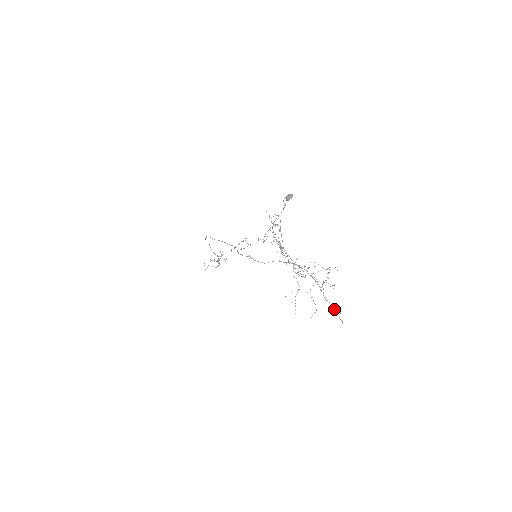
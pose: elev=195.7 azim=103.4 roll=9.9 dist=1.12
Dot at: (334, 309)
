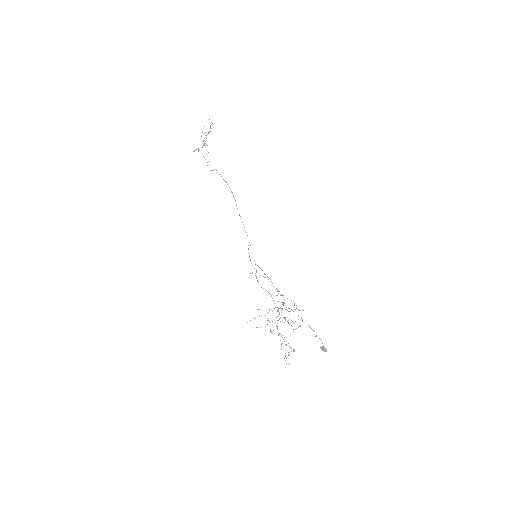
Dot at: (270, 330)
